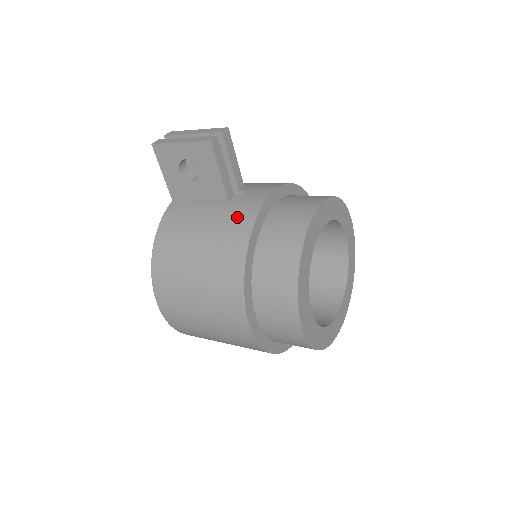
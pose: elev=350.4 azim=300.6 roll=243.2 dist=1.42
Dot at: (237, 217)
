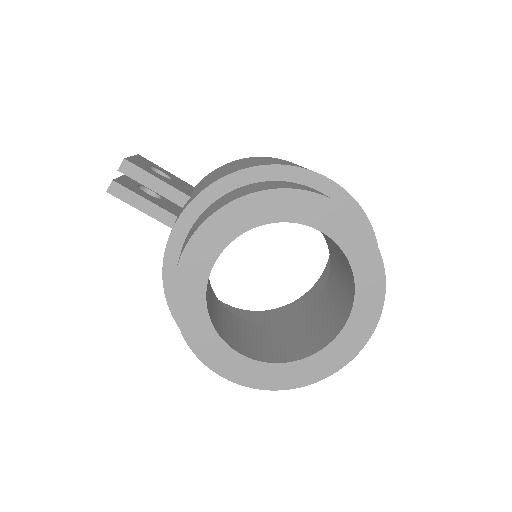
Dot at: occluded
